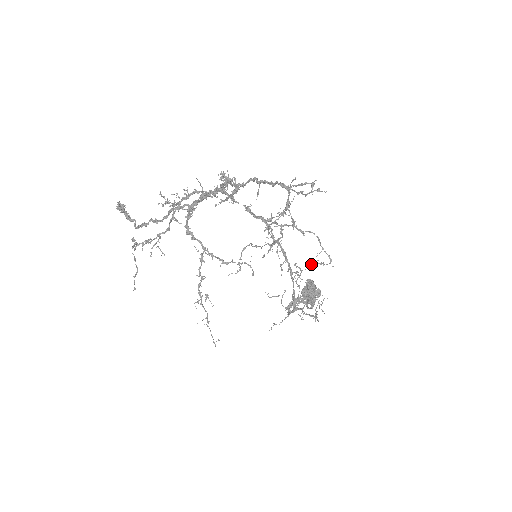
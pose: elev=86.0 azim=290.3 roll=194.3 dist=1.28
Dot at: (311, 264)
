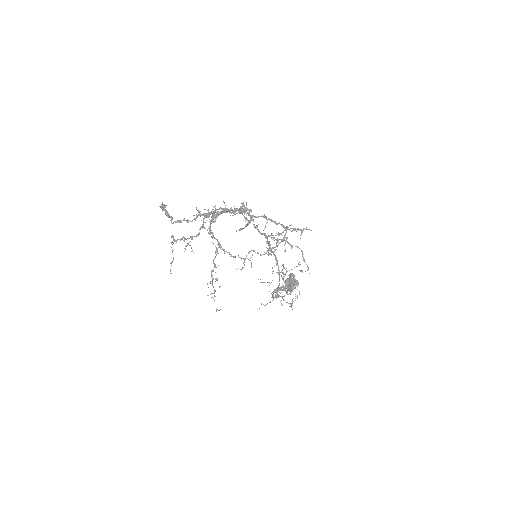
Dot at: (294, 267)
